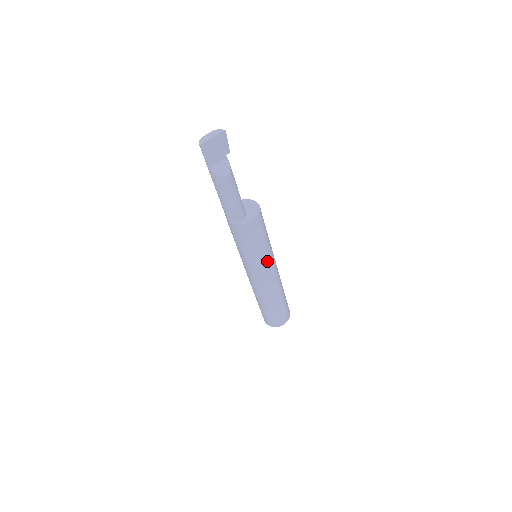
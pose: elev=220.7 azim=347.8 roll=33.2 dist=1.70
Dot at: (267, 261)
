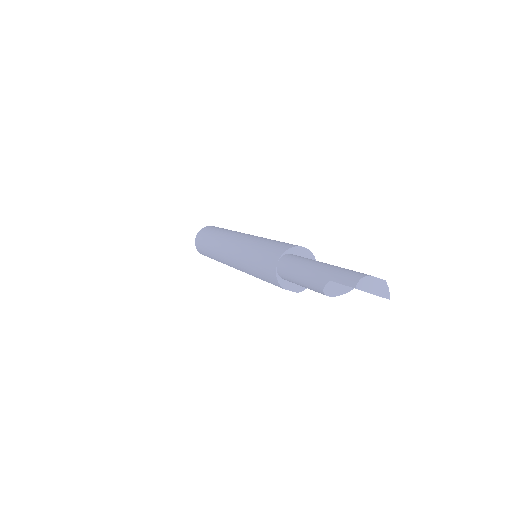
Dot at: occluded
